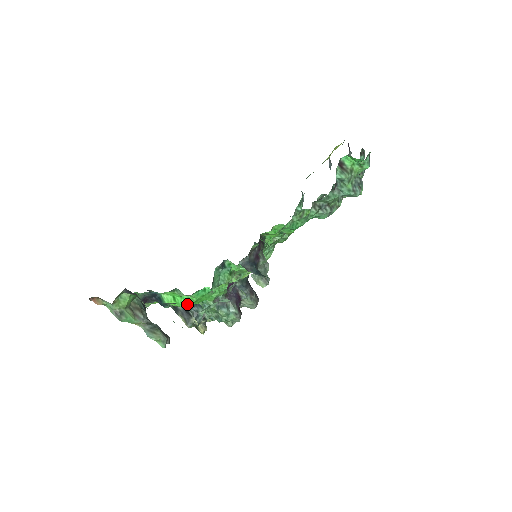
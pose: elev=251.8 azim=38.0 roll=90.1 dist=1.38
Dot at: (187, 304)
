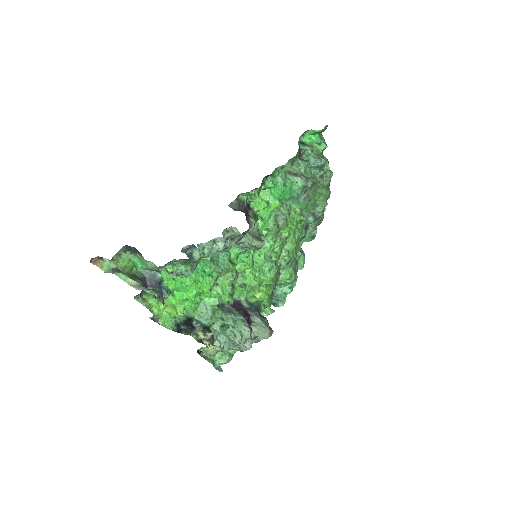
Dot at: (187, 292)
